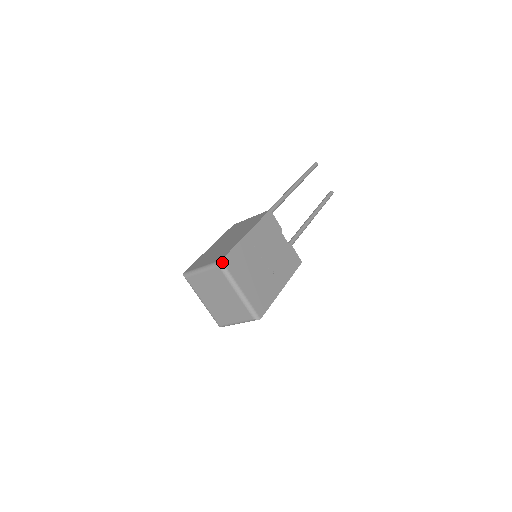
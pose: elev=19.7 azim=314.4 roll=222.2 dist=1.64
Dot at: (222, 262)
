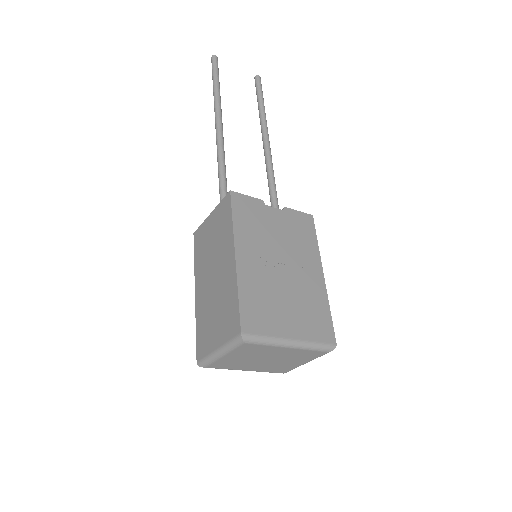
Dot at: (244, 335)
